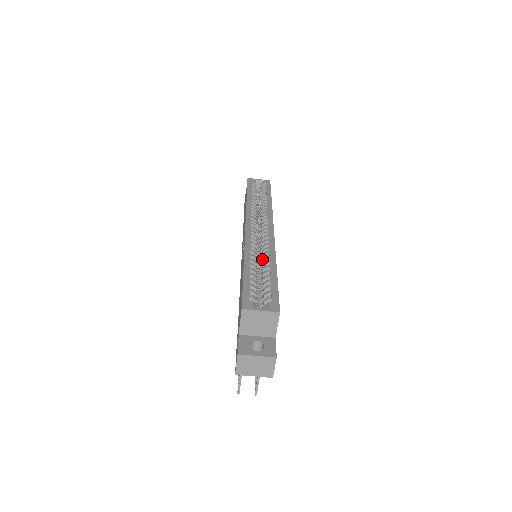
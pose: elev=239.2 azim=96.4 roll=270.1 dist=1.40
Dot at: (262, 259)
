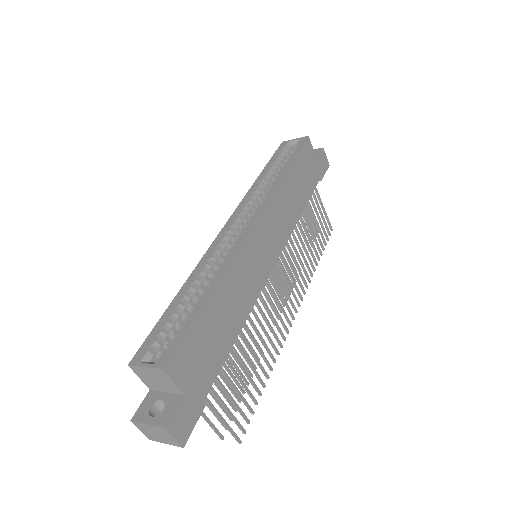
Dot at: occluded
